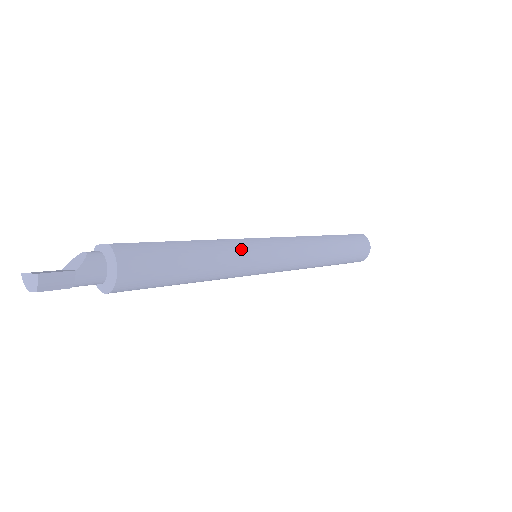
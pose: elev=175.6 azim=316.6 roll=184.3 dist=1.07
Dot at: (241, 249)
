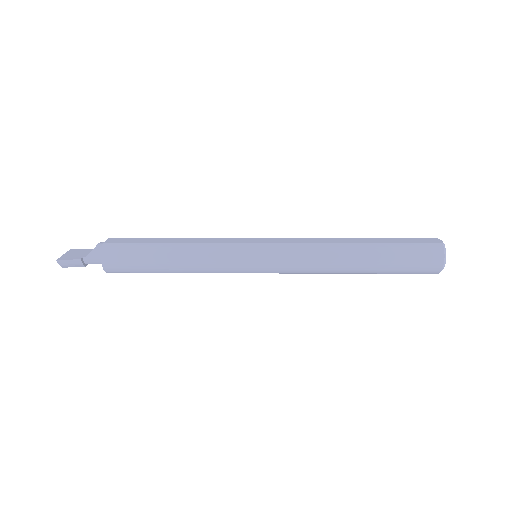
Dot at: (219, 255)
